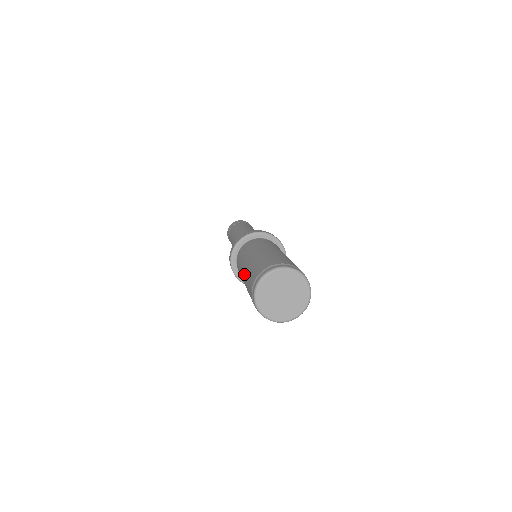
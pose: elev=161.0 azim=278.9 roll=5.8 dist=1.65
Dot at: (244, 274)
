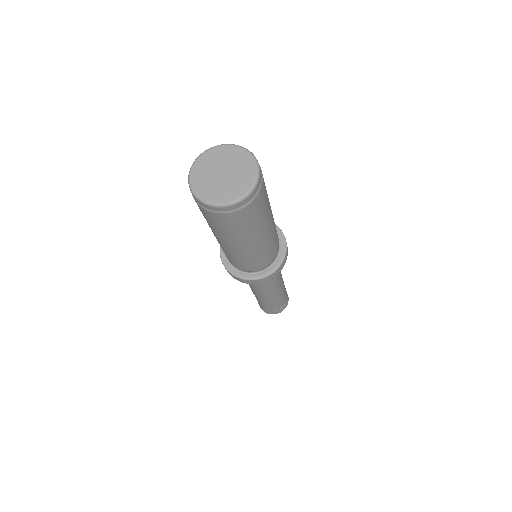
Dot at: occluded
